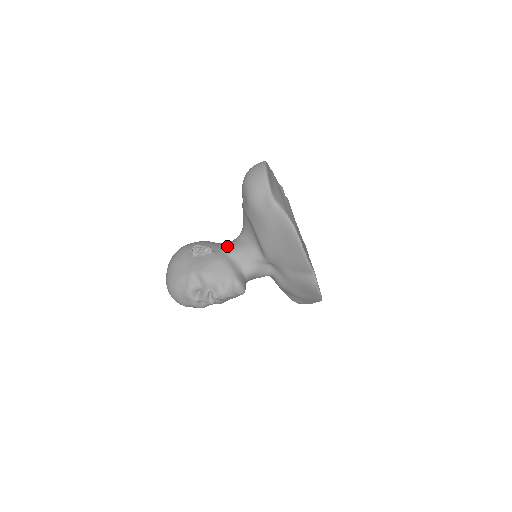
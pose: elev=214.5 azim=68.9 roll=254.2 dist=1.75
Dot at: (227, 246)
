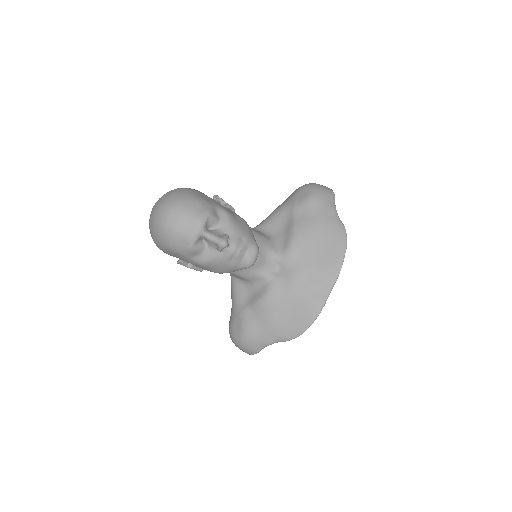
Dot at: occluded
